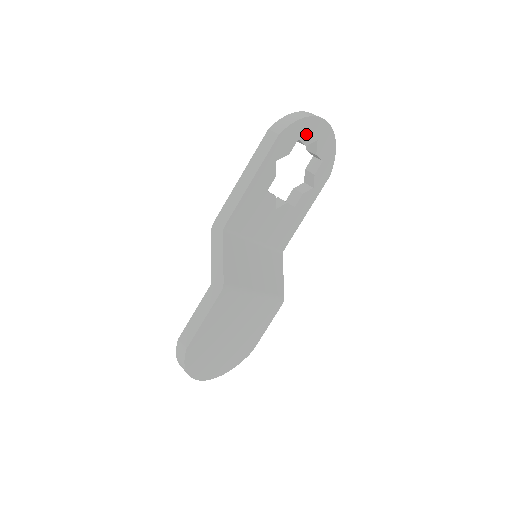
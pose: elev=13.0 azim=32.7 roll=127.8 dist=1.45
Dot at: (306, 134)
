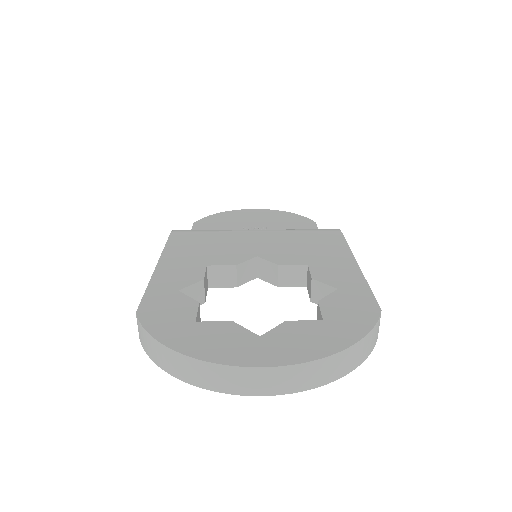
Dot at: occluded
